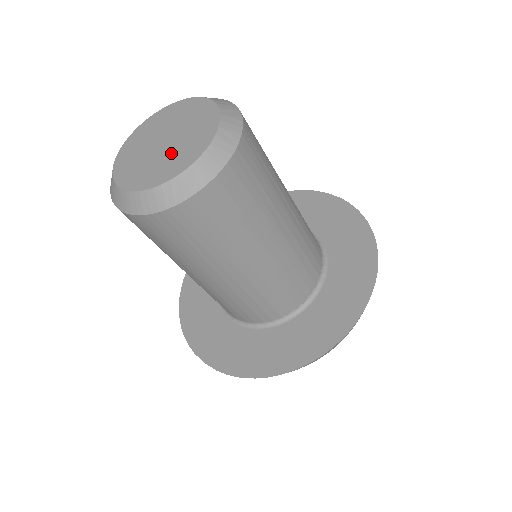
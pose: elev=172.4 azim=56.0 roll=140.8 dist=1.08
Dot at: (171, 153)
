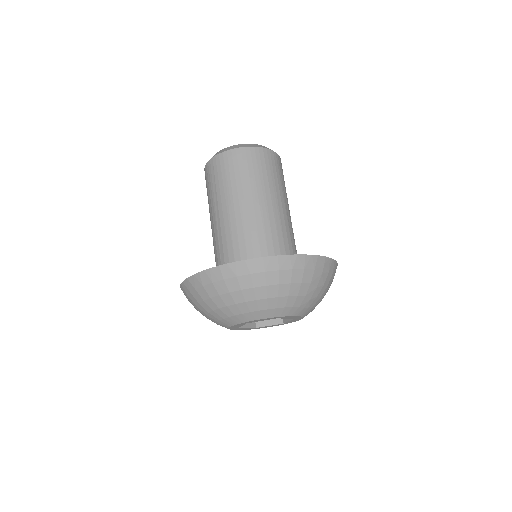
Dot at: occluded
